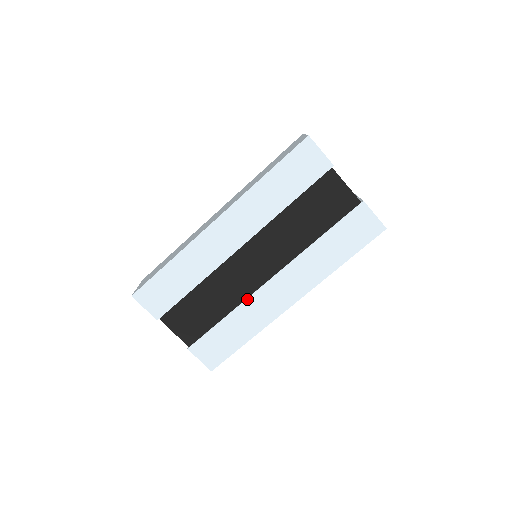
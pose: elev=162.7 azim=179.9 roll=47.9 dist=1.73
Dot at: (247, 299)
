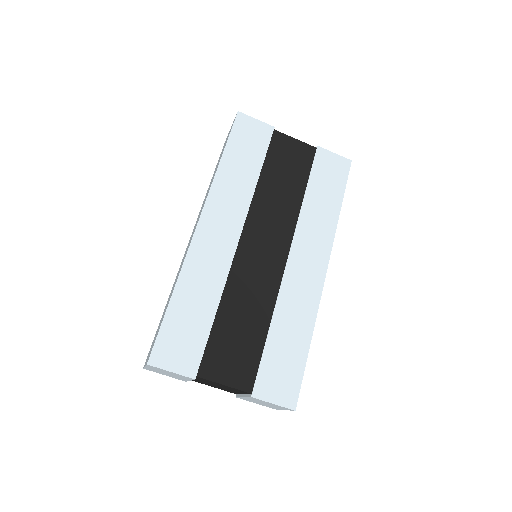
Dot at: (279, 292)
